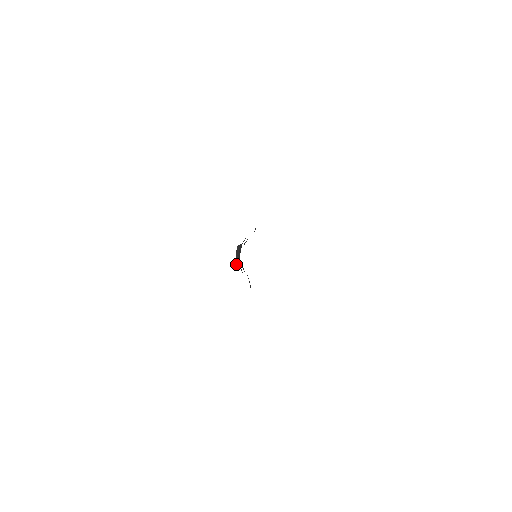
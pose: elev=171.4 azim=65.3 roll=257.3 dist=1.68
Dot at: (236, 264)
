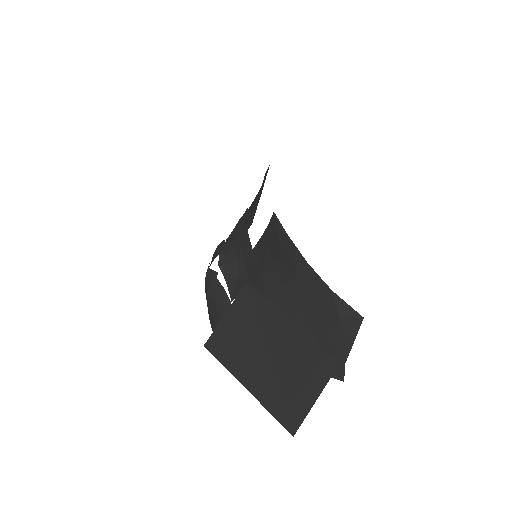
Dot at: (220, 265)
